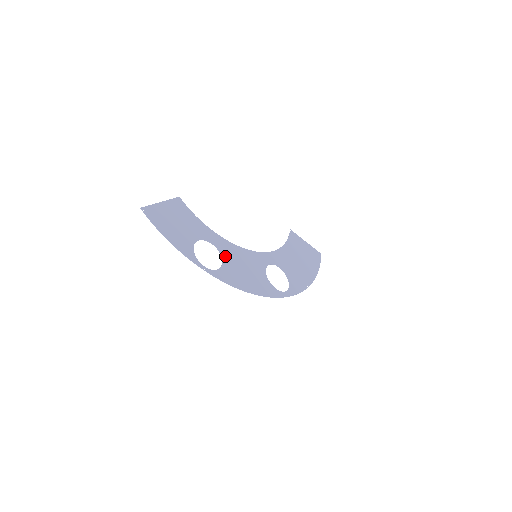
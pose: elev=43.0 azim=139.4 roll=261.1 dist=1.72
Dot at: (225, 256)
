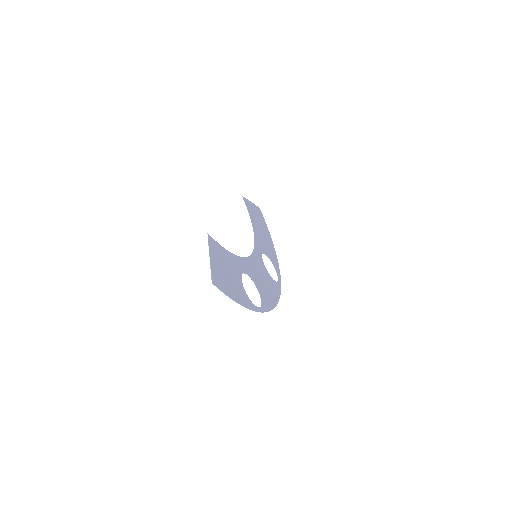
Dot at: (254, 279)
